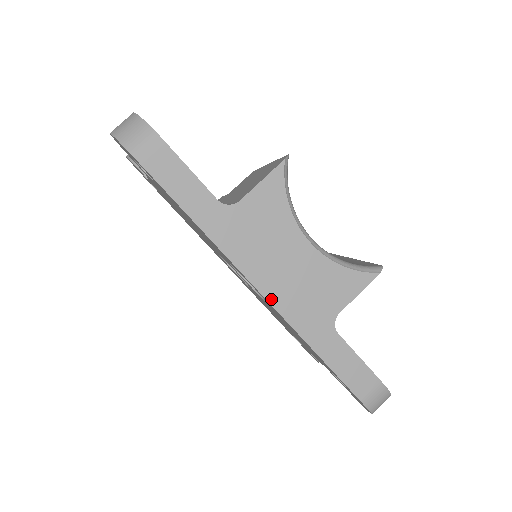
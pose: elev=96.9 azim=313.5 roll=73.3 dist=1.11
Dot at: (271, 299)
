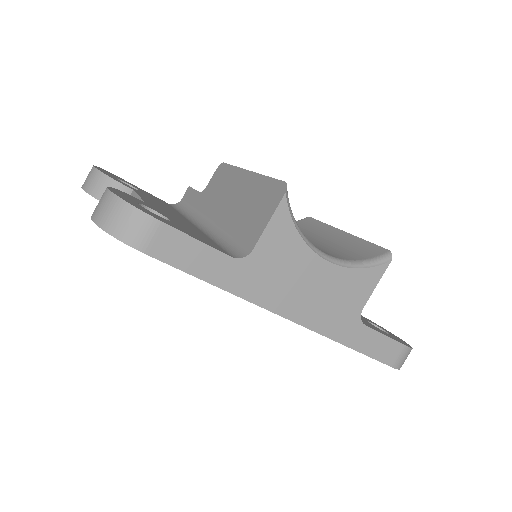
Dot at: (303, 322)
